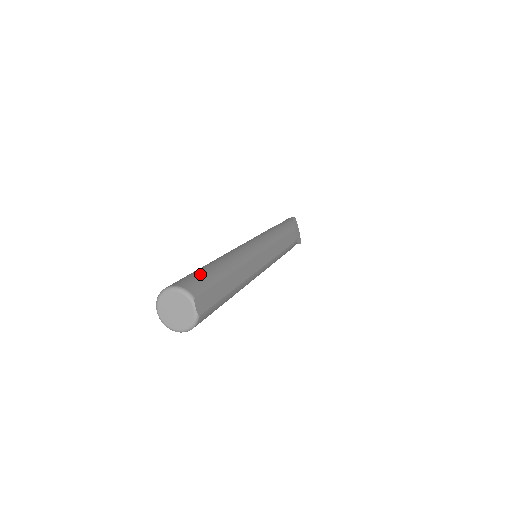
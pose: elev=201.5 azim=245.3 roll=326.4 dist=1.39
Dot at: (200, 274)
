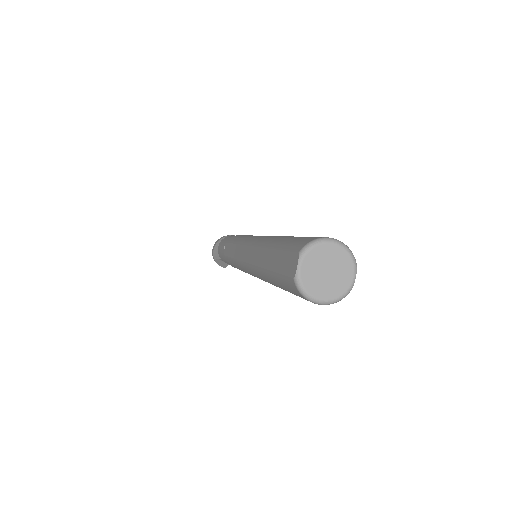
Dot at: occluded
